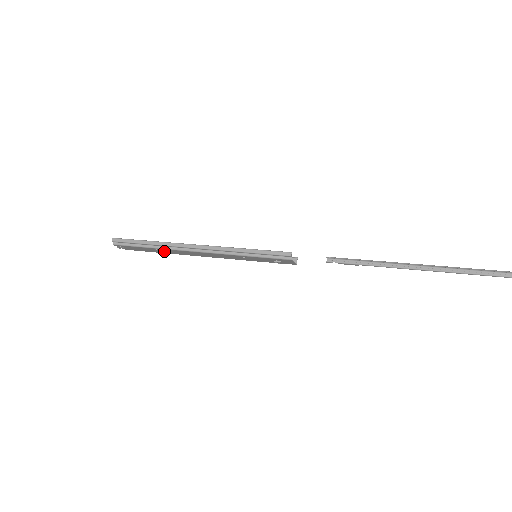
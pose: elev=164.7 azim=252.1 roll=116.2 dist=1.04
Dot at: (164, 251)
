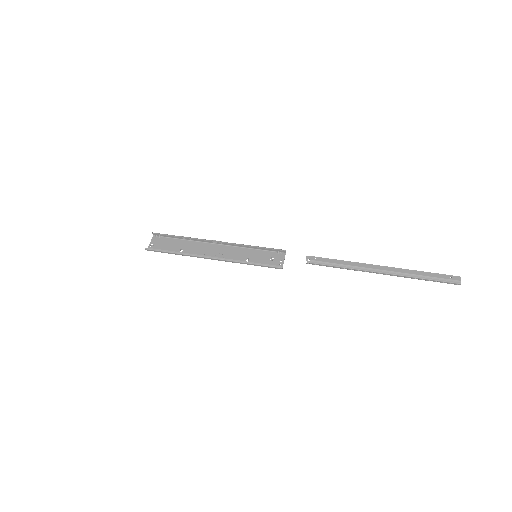
Dot at: (186, 247)
